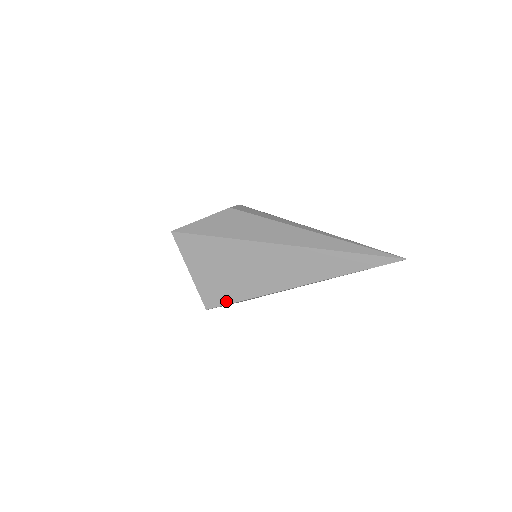
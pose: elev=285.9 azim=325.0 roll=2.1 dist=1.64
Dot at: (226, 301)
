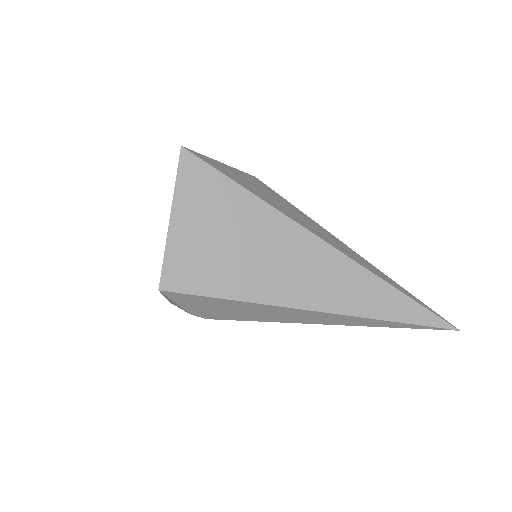
Dot at: (199, 289)
